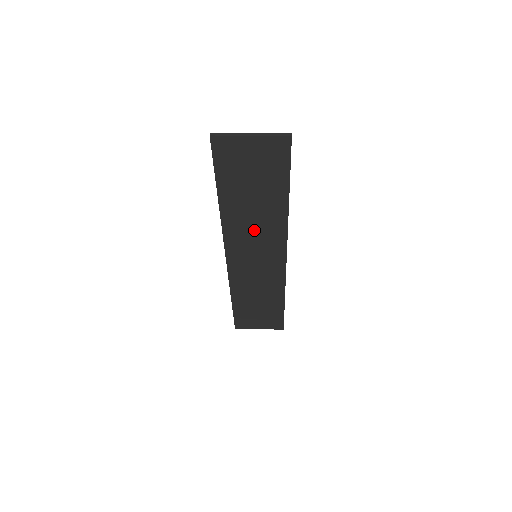
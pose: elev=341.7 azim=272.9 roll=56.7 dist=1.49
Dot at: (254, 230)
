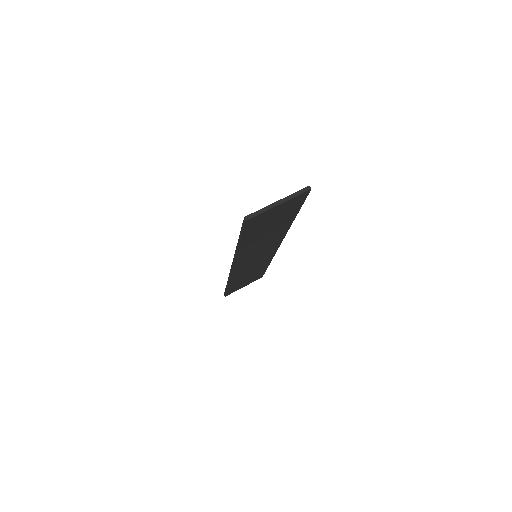
Dot at: (261, 246)
